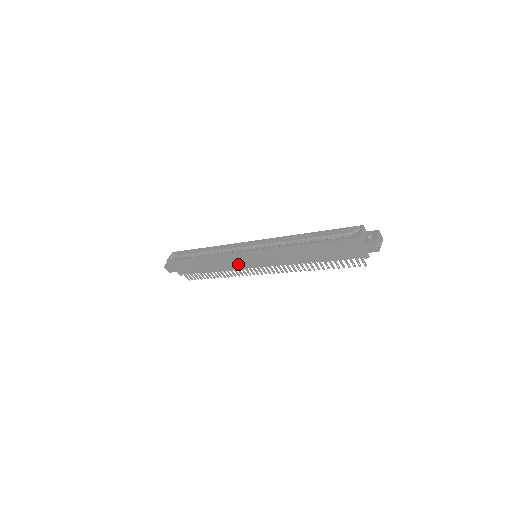
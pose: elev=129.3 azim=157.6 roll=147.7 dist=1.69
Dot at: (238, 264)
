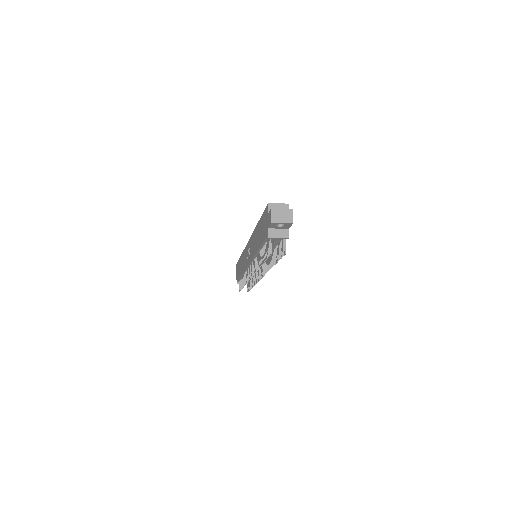
Dot at: occluded
